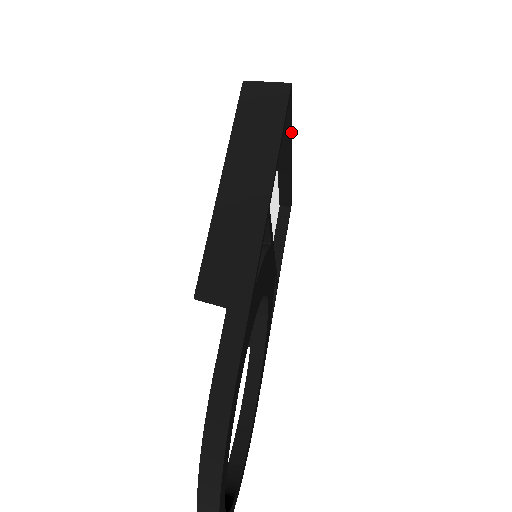
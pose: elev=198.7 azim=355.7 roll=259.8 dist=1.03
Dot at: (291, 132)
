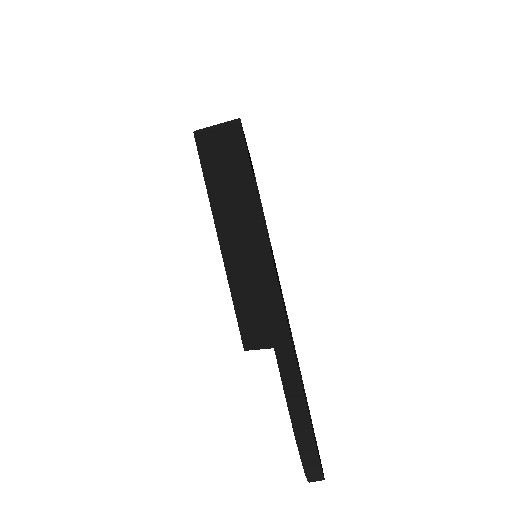
Dot at: occluded
